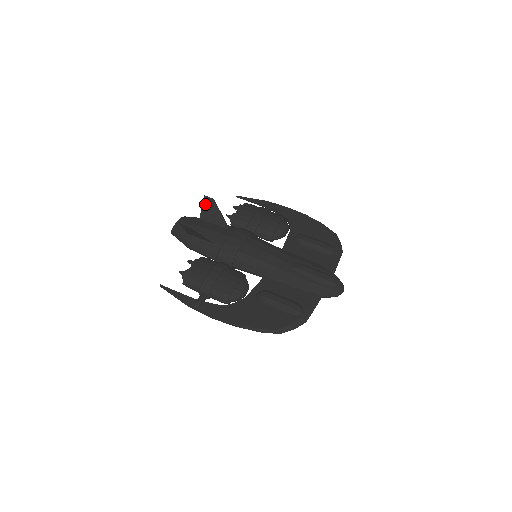
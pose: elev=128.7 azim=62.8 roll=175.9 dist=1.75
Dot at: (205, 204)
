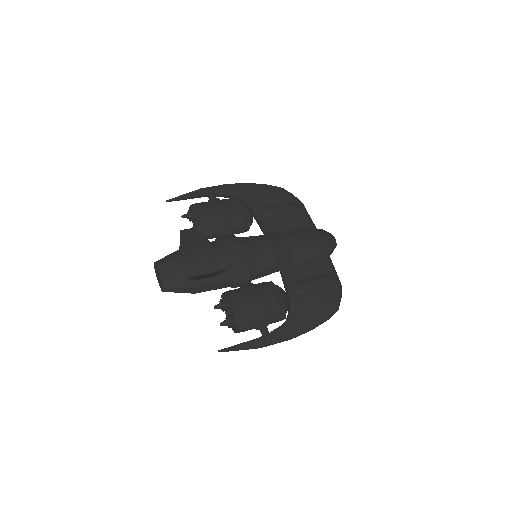
Dot at: (183, 238)
